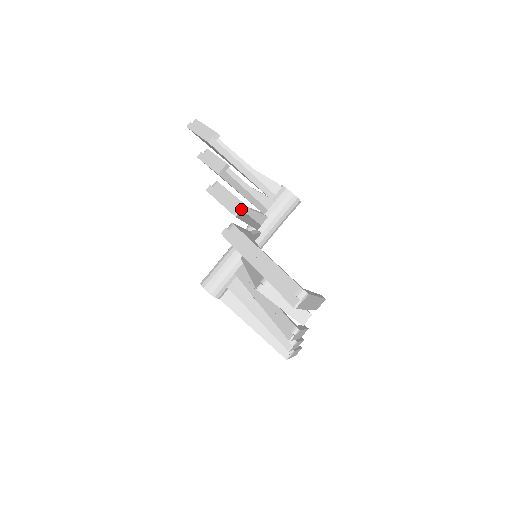
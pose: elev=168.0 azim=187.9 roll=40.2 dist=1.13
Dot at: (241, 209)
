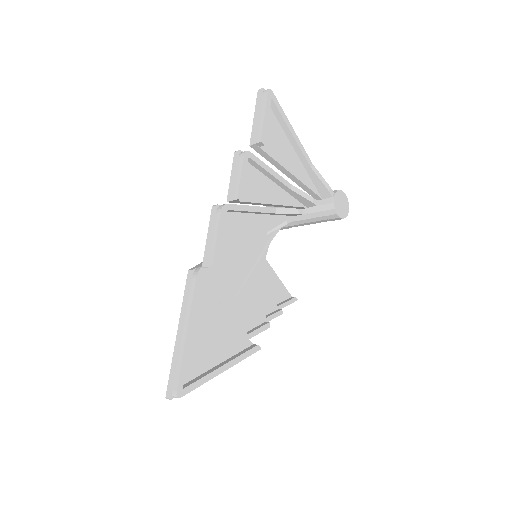
Dot at: (213, 263)
